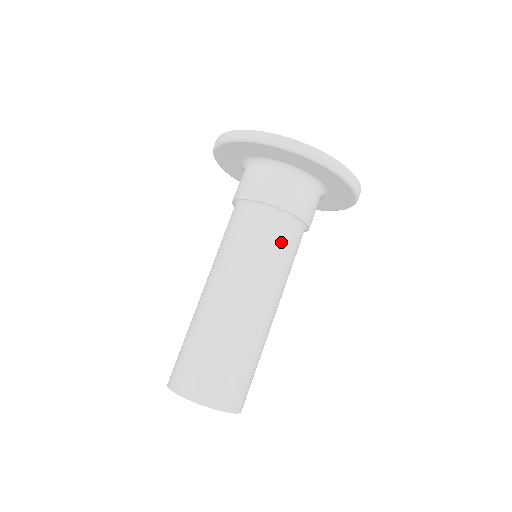
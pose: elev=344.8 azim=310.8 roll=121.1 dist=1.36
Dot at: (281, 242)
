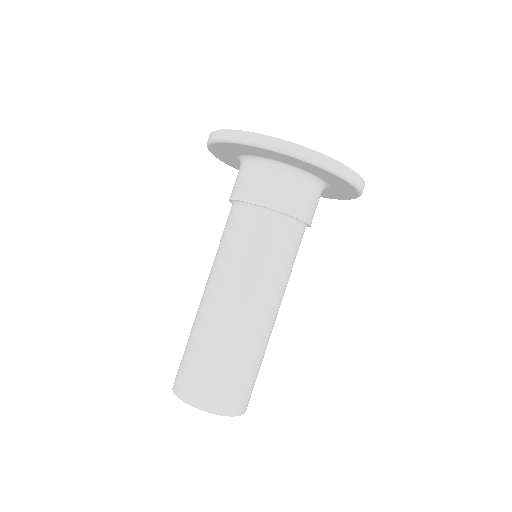
Dot at: (253, 237)
